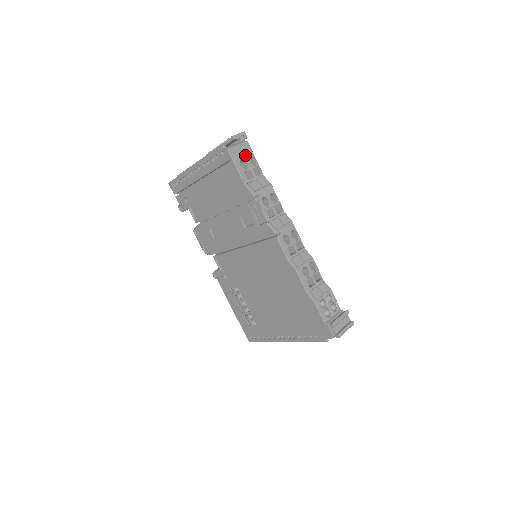
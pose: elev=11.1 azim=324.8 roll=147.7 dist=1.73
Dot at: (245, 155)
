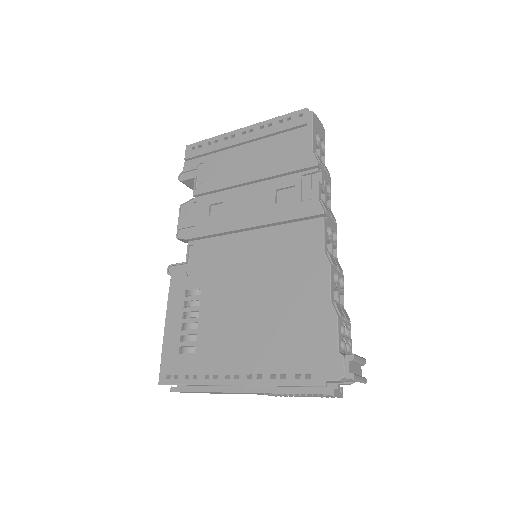
Dot at: (320, 134)
